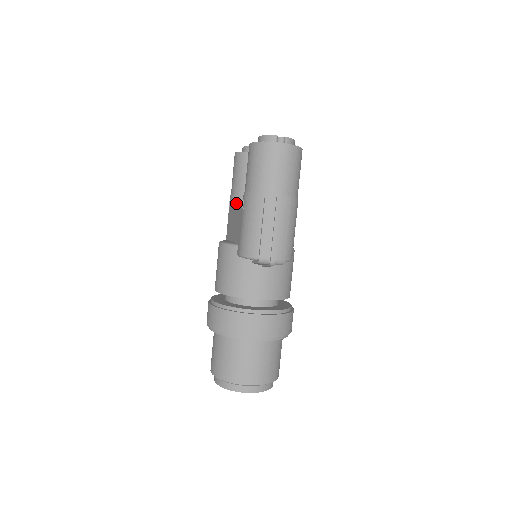
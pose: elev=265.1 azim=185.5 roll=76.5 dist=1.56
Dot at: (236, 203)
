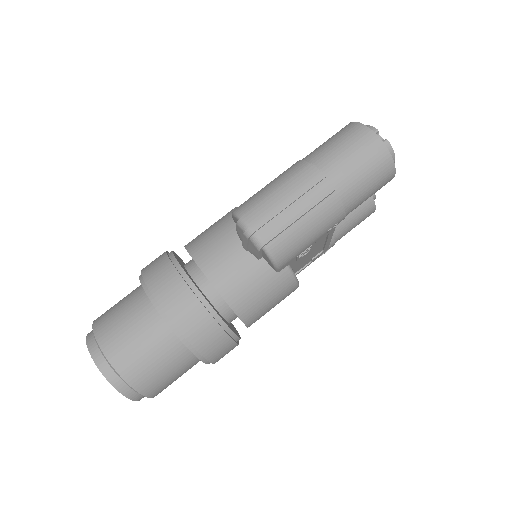
Dot at: occluded
